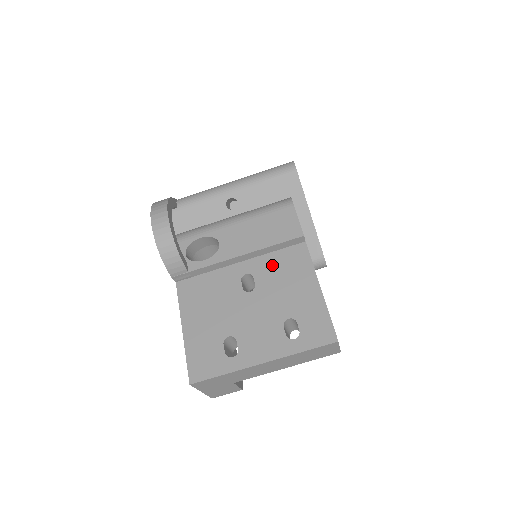
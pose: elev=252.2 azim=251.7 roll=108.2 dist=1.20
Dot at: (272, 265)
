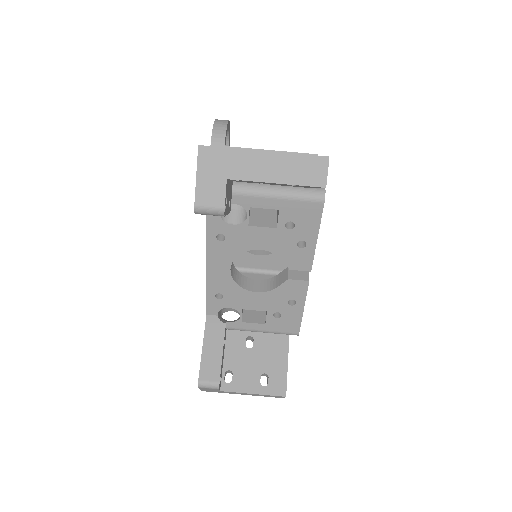
Dot at: occluded
